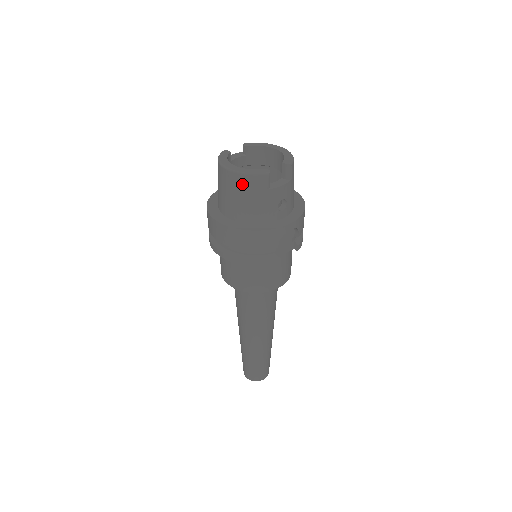
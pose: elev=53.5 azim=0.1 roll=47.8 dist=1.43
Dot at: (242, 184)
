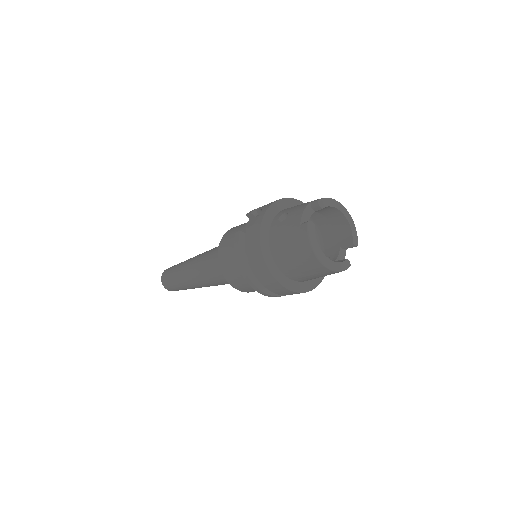
Dot at: (326, 273)
